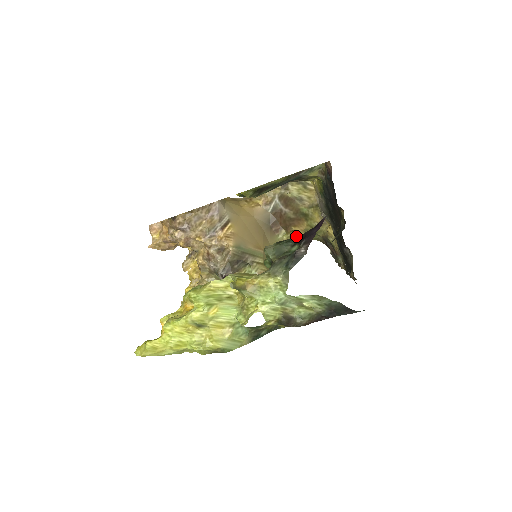
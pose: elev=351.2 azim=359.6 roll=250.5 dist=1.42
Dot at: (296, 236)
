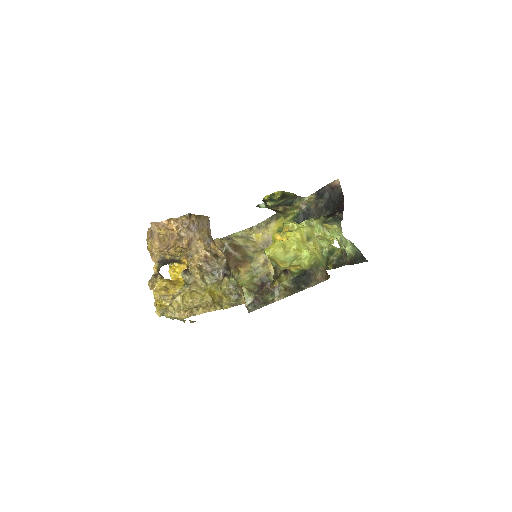
Dot at: (237, 278)
